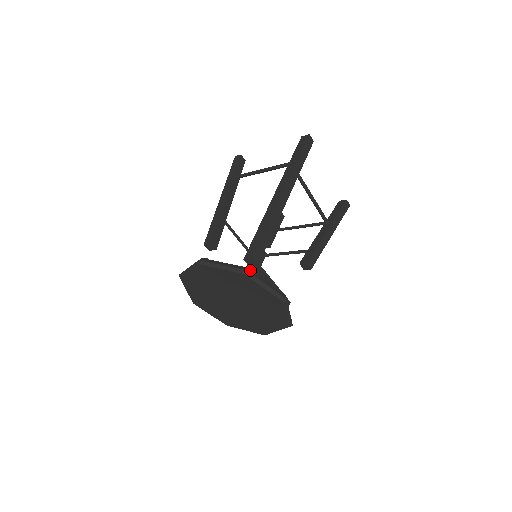
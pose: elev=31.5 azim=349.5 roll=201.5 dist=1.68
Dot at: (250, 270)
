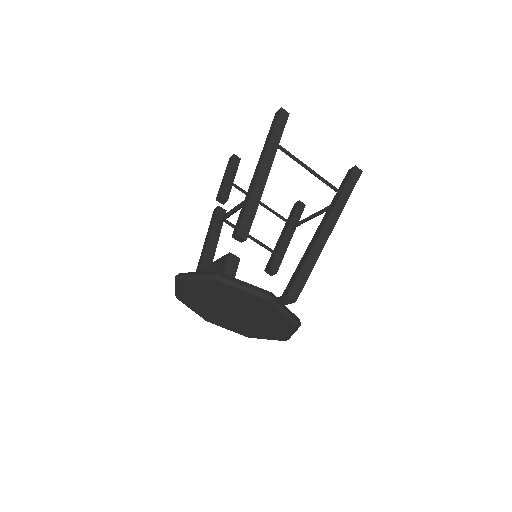
Dot at: occluded
